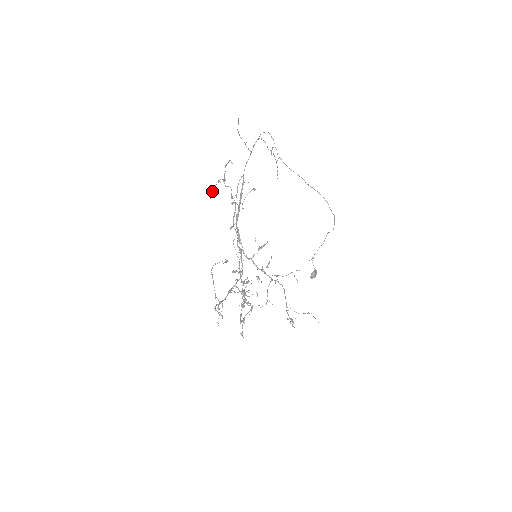
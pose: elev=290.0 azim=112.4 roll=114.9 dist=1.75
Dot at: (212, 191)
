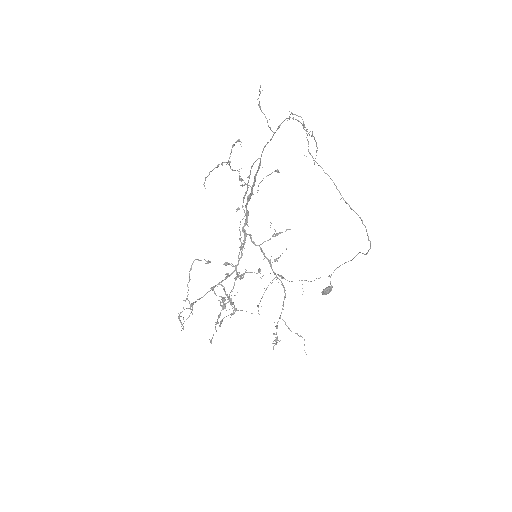
Dot at: (206, 177)
